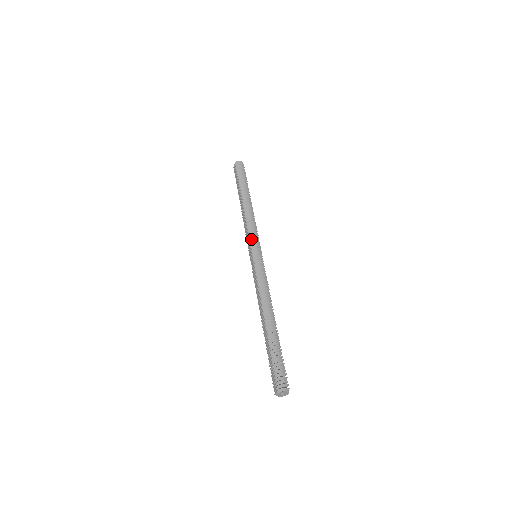
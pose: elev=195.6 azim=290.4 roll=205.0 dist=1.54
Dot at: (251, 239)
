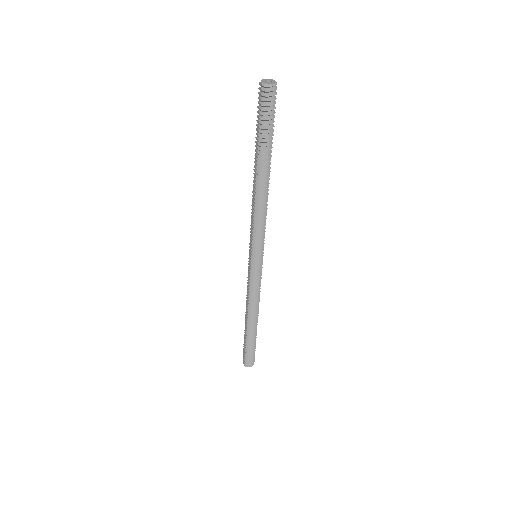
Dot at: (254, 244)
